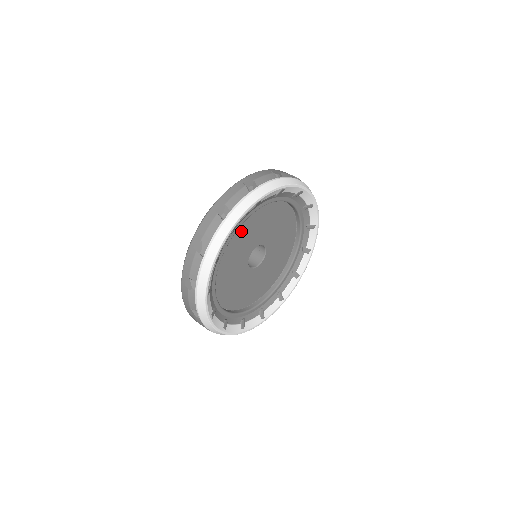
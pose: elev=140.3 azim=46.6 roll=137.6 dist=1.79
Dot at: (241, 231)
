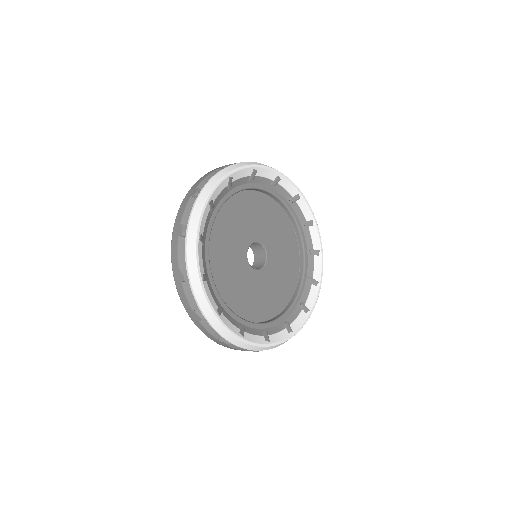
Dot at: (238, 207)
